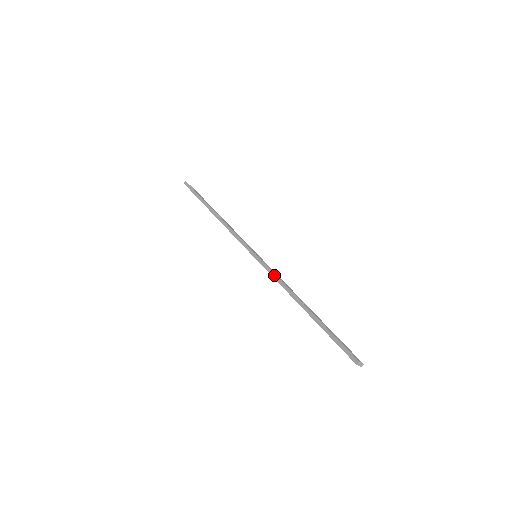
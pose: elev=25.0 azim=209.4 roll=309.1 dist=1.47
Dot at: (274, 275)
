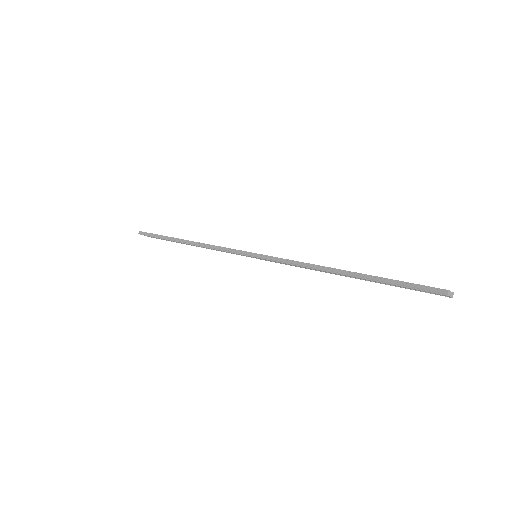
Dot at: (288, 261)
